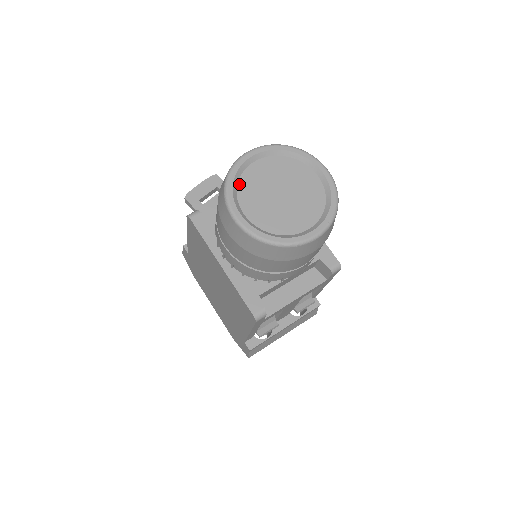
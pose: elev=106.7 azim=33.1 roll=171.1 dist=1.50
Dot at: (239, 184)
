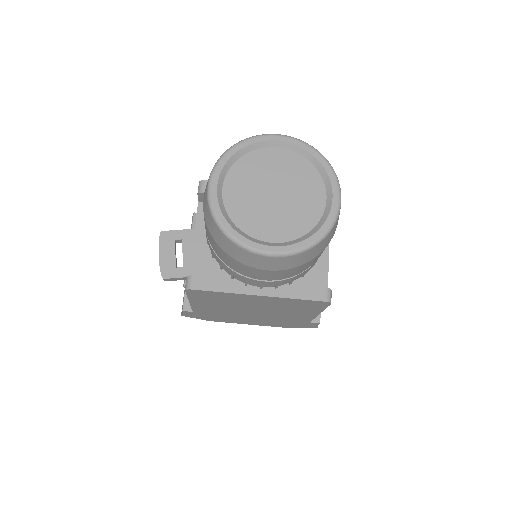
Dot at: (236, 224)
